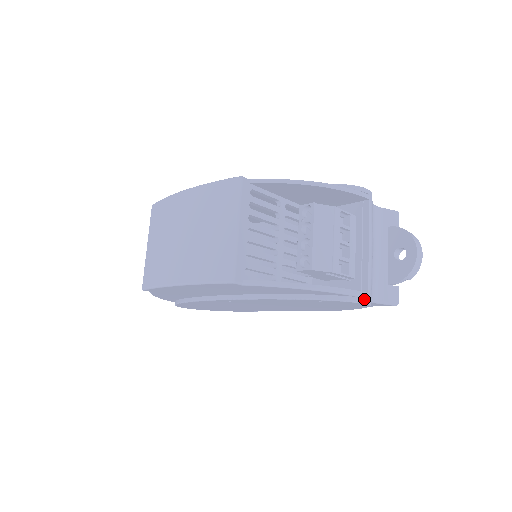
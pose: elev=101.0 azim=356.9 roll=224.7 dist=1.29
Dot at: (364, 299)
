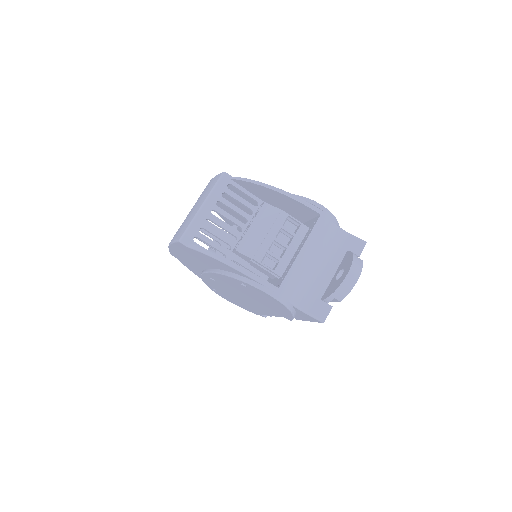
Dot at: (271, 291)
